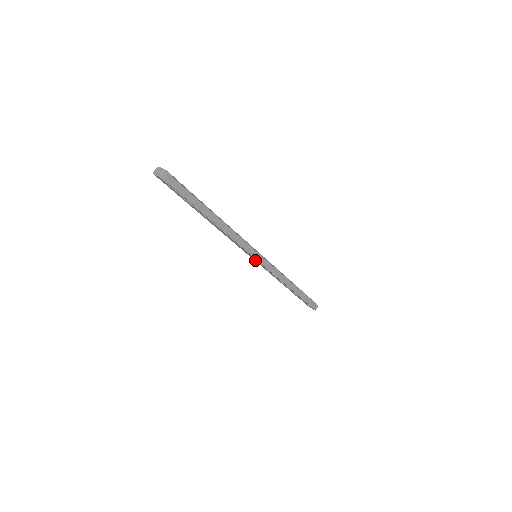
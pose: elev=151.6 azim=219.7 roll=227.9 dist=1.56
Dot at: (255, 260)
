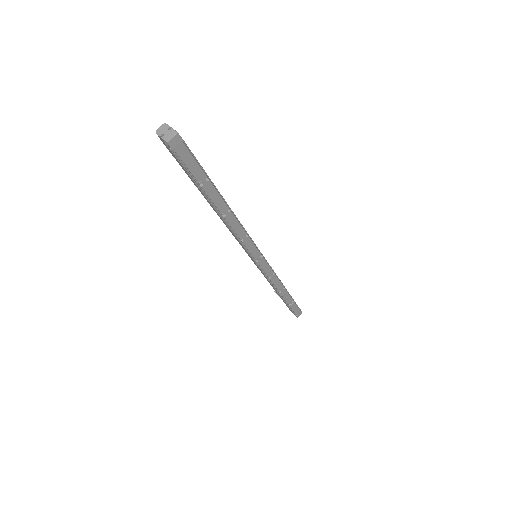
Dot at: (253, 260)
